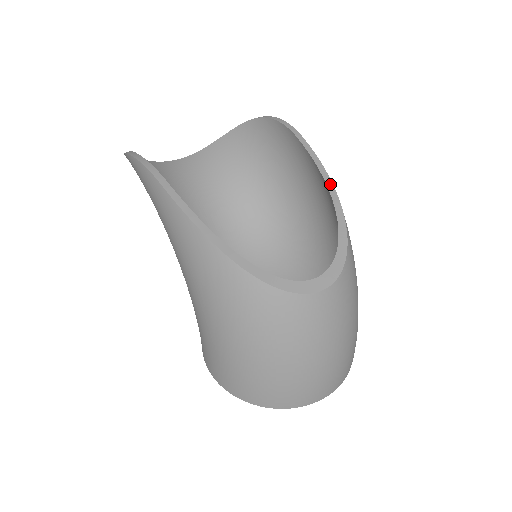
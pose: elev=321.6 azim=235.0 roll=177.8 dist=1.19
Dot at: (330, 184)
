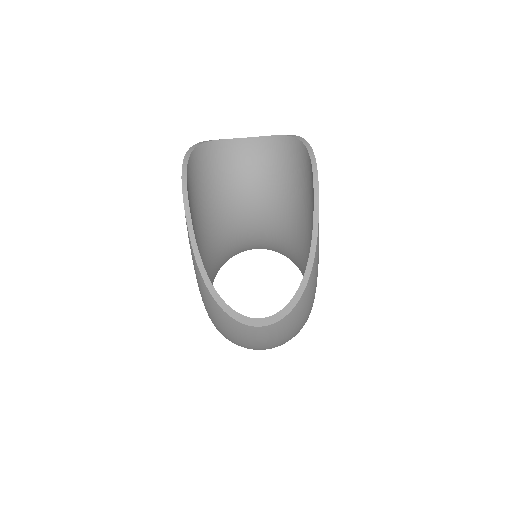
Dot at: (312, 257)
